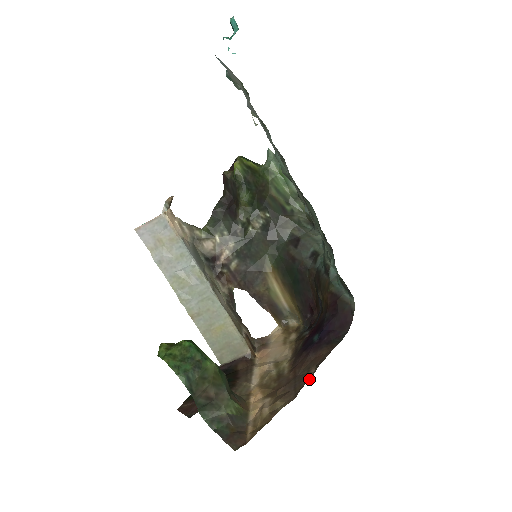
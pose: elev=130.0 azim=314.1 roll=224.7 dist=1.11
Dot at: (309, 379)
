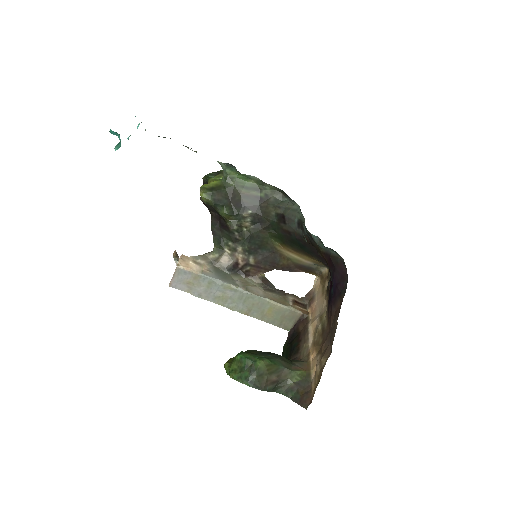
Dot at: occluded
